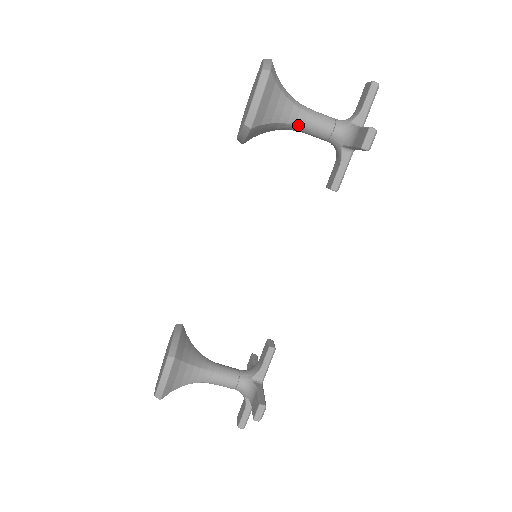
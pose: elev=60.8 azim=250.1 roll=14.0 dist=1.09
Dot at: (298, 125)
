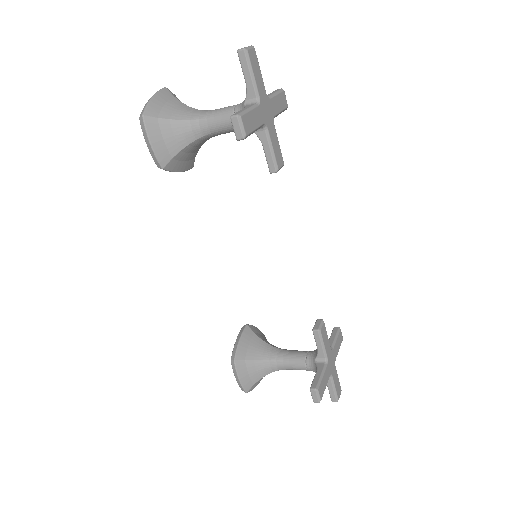
Dot at: (206, 134)
